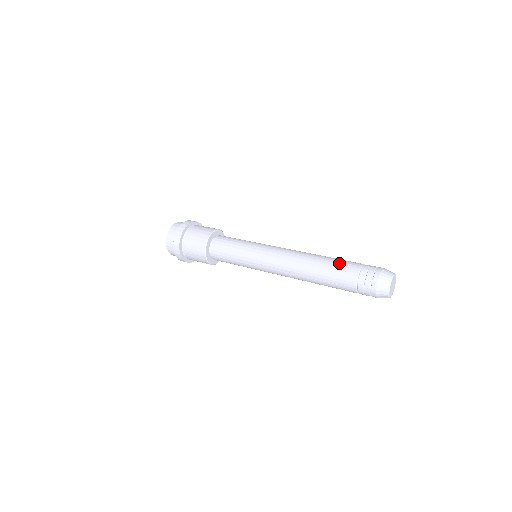
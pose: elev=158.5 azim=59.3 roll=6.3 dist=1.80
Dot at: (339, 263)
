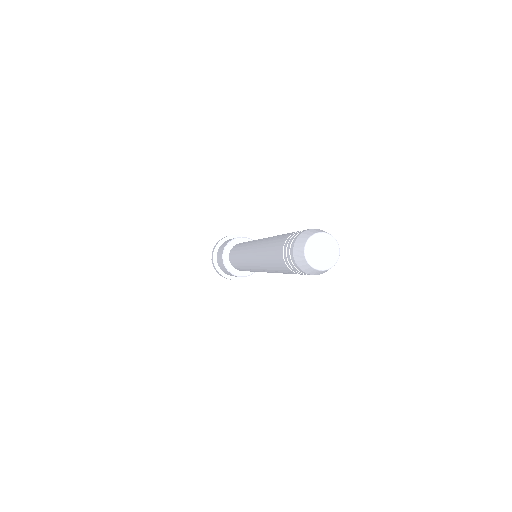
Dot at: occluded
